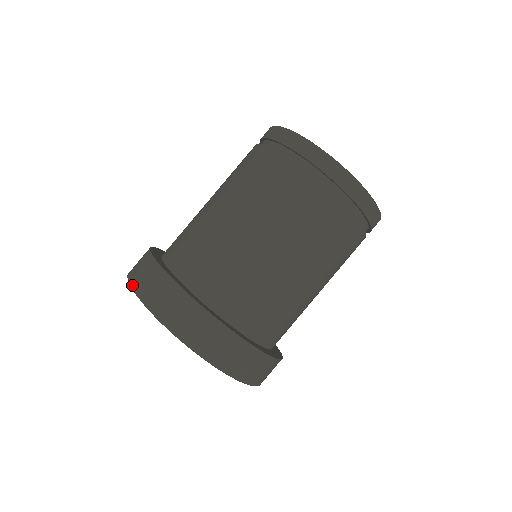
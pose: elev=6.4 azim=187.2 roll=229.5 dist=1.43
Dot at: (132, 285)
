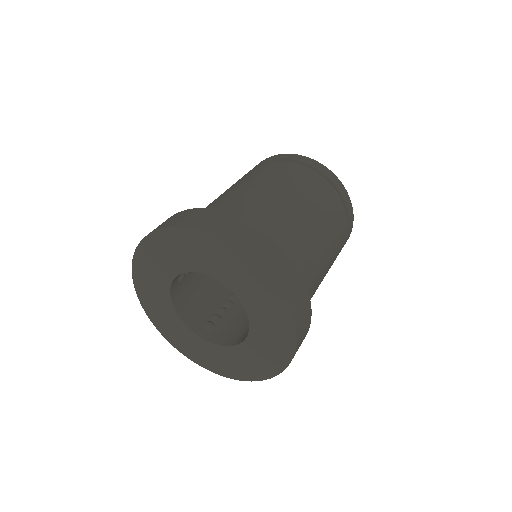
Dot at: (165, 226)
